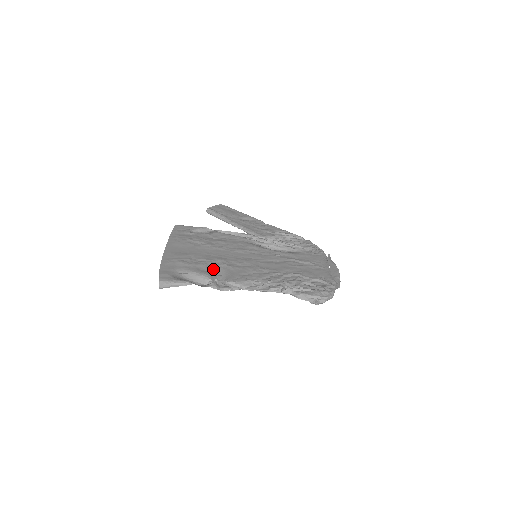
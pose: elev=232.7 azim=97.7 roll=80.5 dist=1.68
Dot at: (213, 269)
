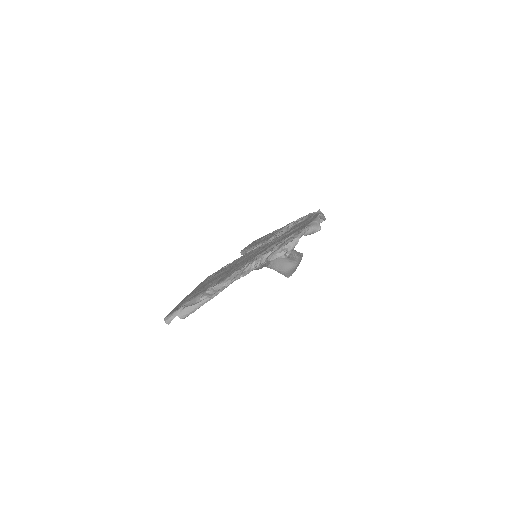
Dot at: (209, 286)
